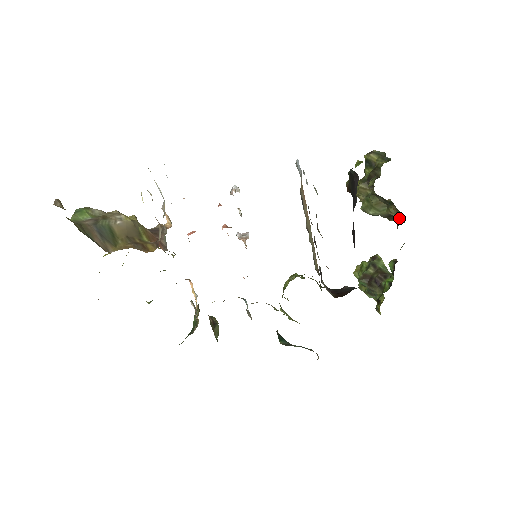
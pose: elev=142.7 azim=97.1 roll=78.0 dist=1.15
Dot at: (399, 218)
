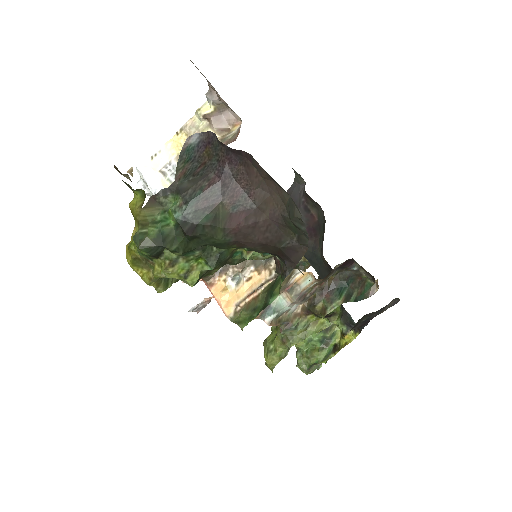
Dot at: occluded
